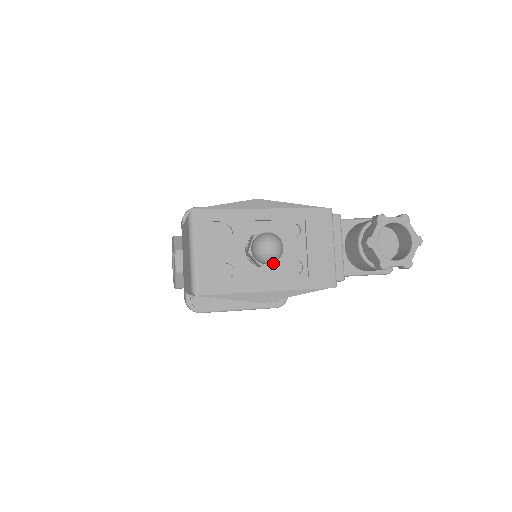
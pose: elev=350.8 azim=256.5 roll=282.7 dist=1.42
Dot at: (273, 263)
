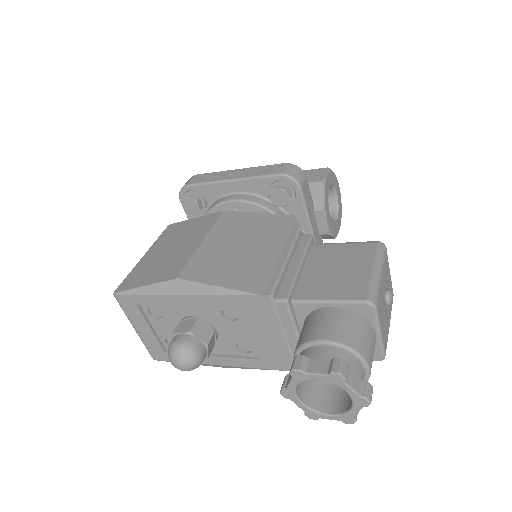
Dot at: occluded
